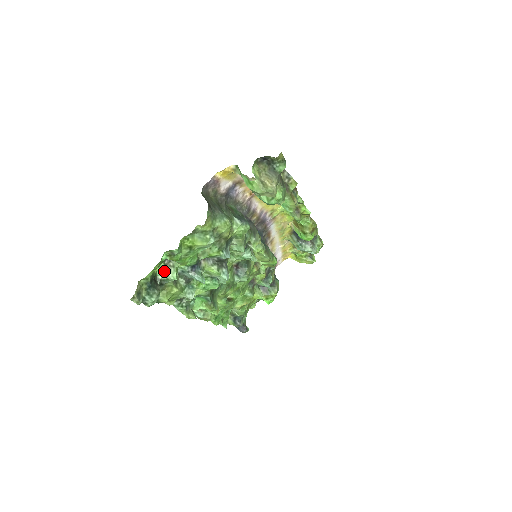
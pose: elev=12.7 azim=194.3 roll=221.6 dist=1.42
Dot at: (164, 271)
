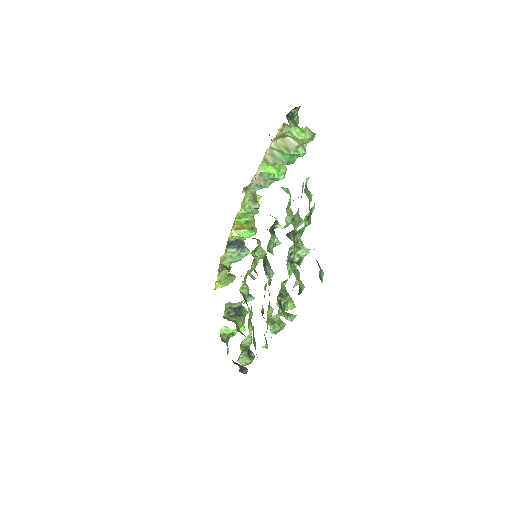
Dot at: (297, 250)
